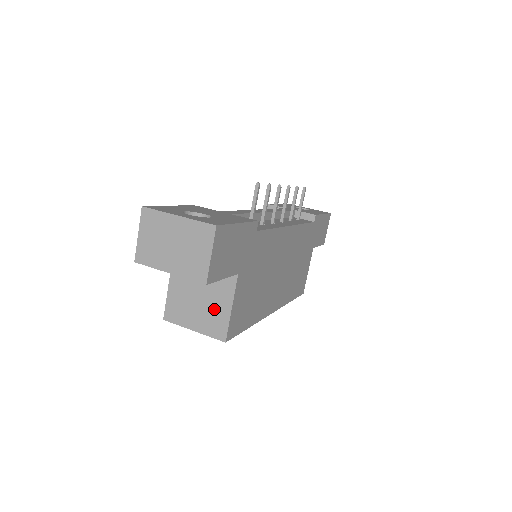
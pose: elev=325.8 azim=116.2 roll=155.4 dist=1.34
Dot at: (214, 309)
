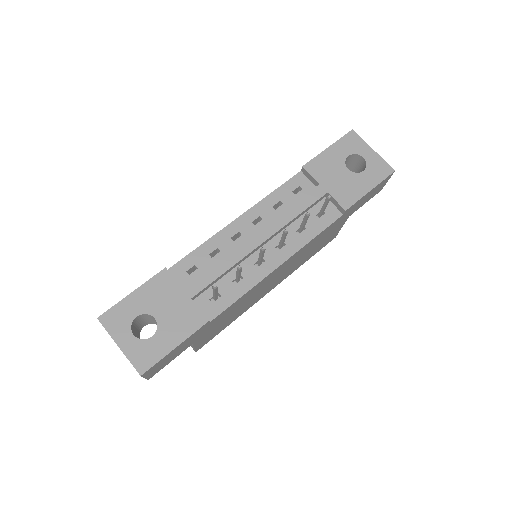
Dot at: occluded
